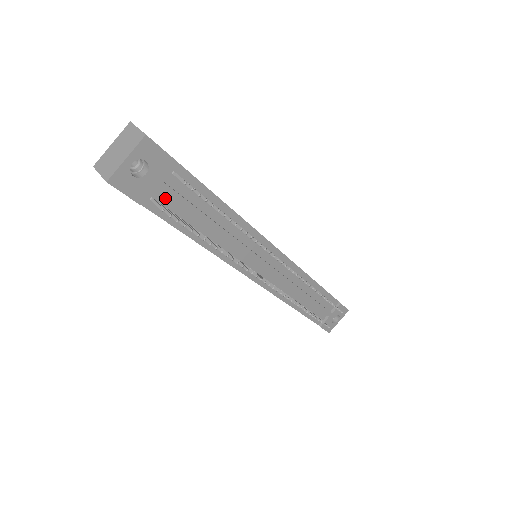
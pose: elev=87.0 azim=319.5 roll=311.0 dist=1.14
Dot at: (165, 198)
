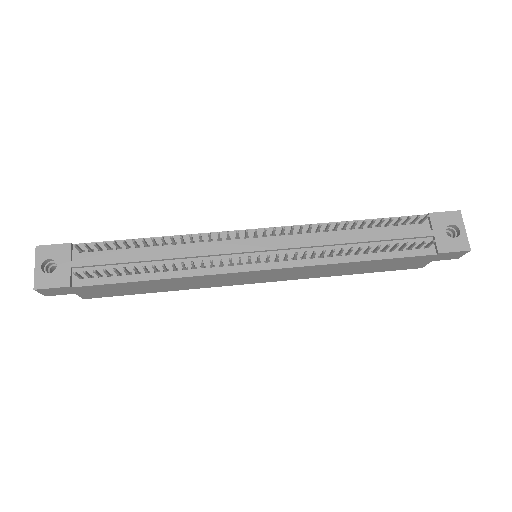
Dot at: (90, 270)
